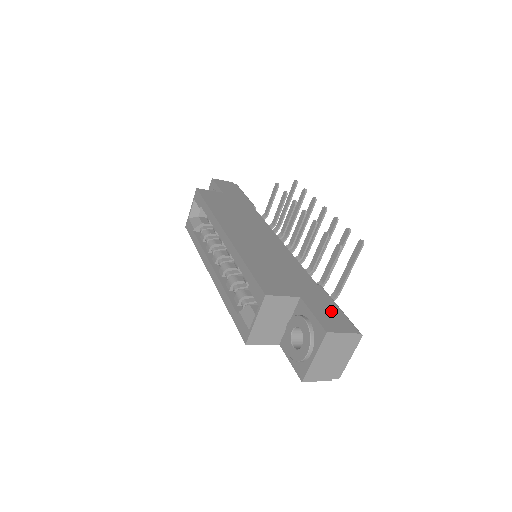
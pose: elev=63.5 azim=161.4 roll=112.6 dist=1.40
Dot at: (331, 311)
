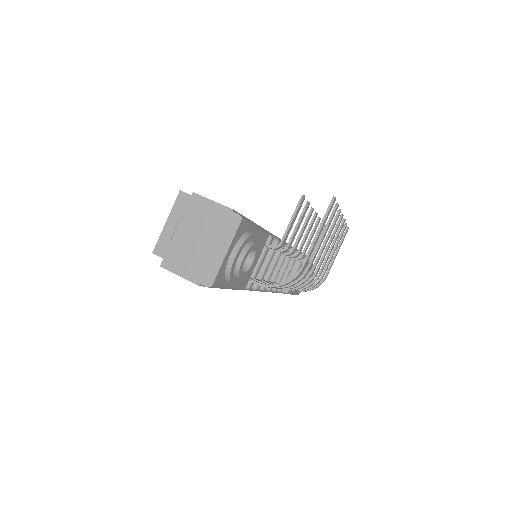
Dot at: occluded
